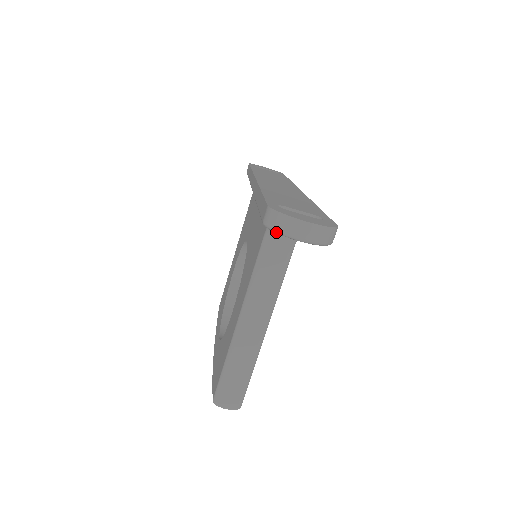
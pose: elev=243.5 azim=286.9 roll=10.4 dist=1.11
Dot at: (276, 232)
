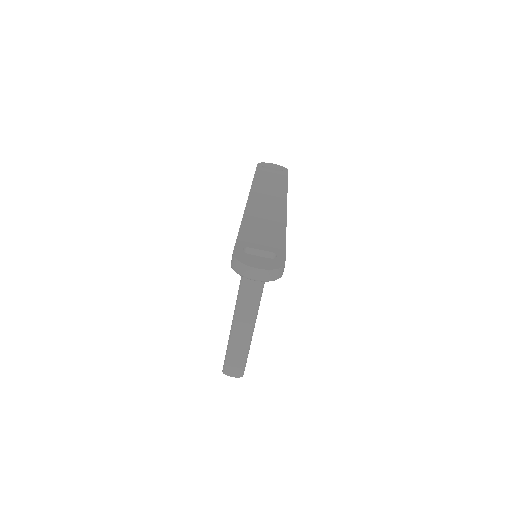
Dot at: occluded
